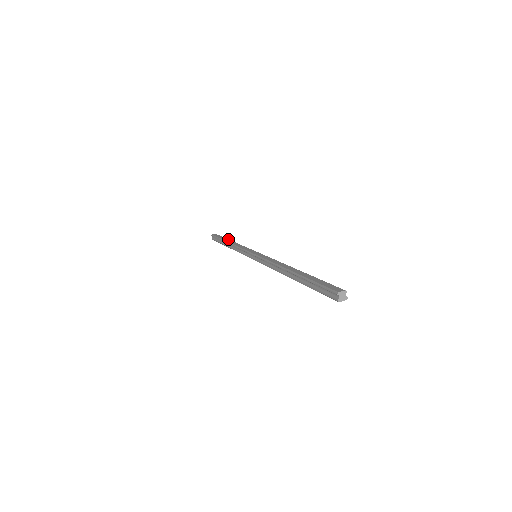
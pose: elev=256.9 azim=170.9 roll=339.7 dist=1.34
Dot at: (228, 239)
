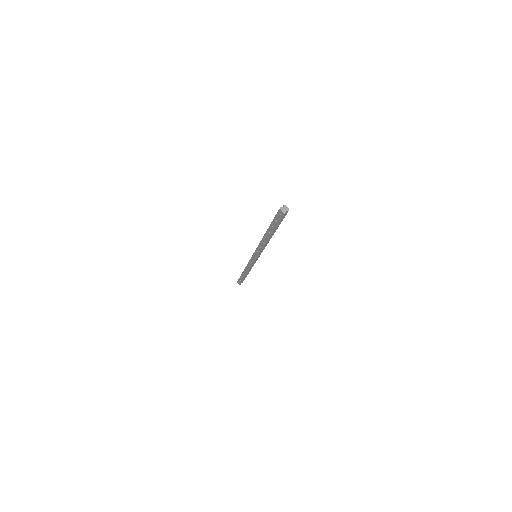
Dot at: occluded
